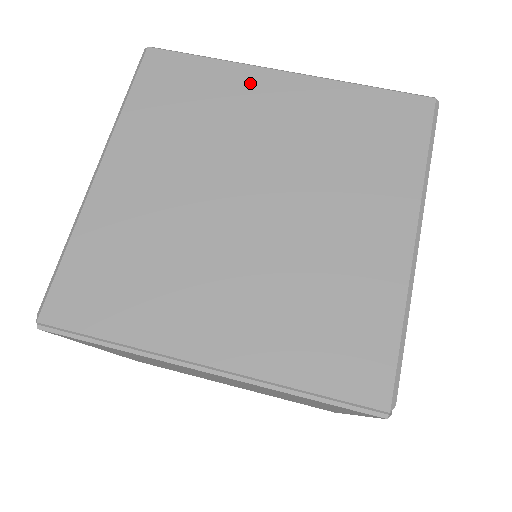
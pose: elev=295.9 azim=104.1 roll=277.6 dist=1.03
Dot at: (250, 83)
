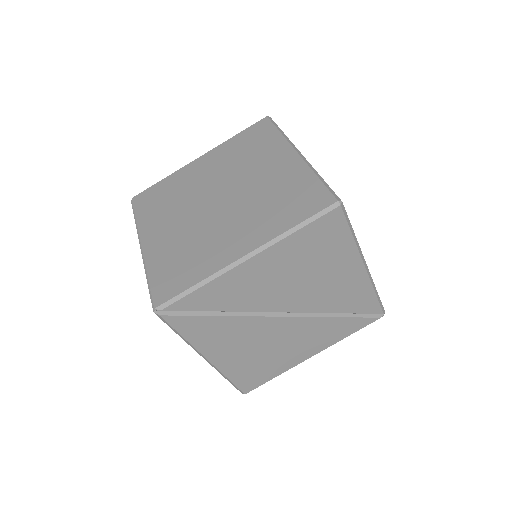
Dot at: (278, 150)
